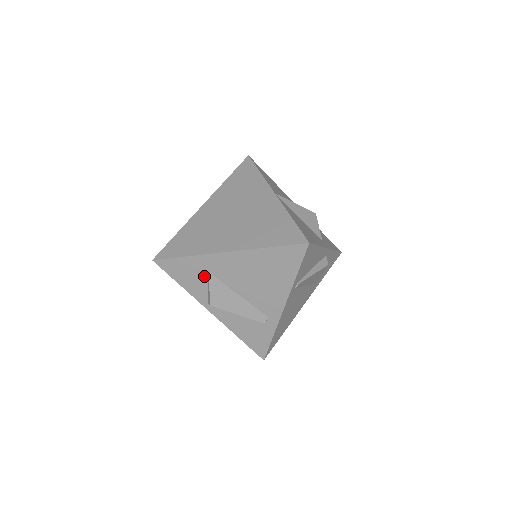
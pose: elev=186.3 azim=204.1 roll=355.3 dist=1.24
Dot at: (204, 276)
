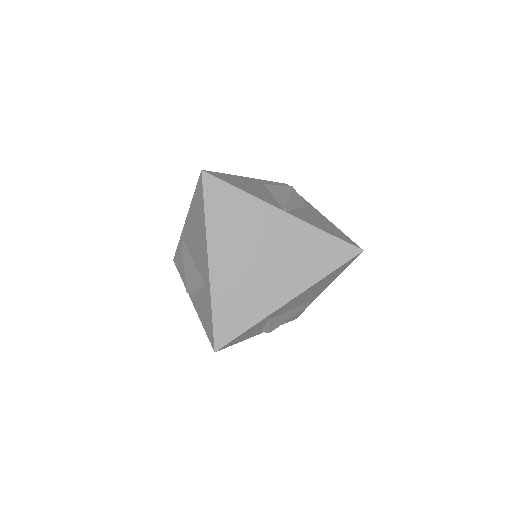
Dot at: (264, 324)
